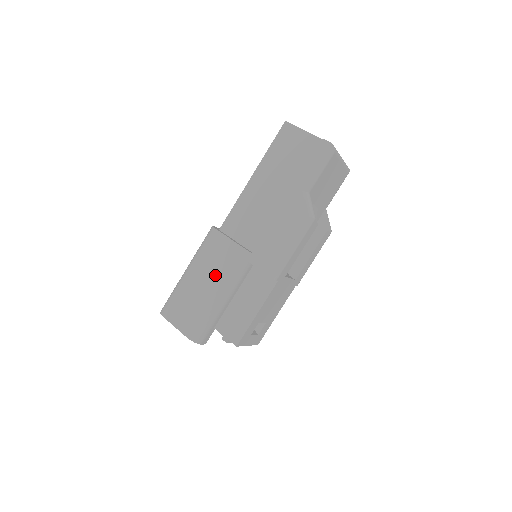
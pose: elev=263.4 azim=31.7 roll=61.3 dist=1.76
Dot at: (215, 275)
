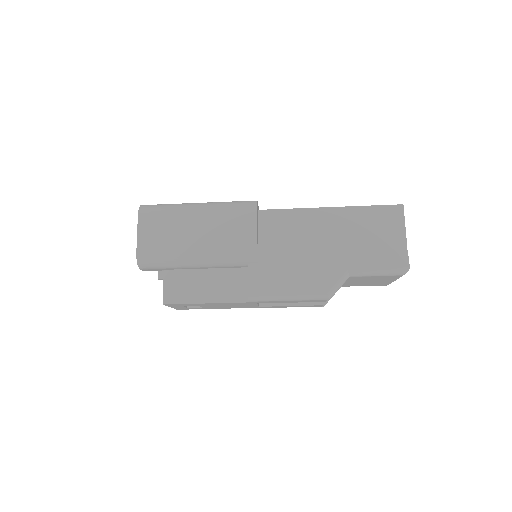
Dot at: (213, 240)
